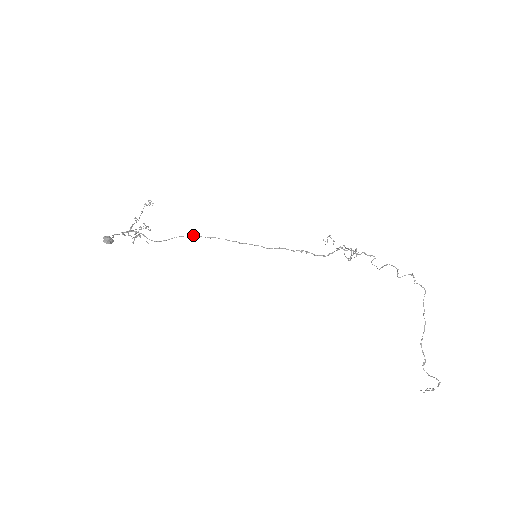
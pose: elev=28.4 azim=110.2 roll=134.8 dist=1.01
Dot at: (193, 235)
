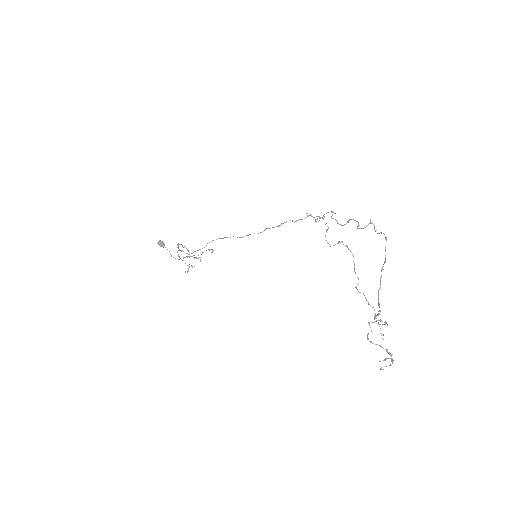
Dot at: occluded
